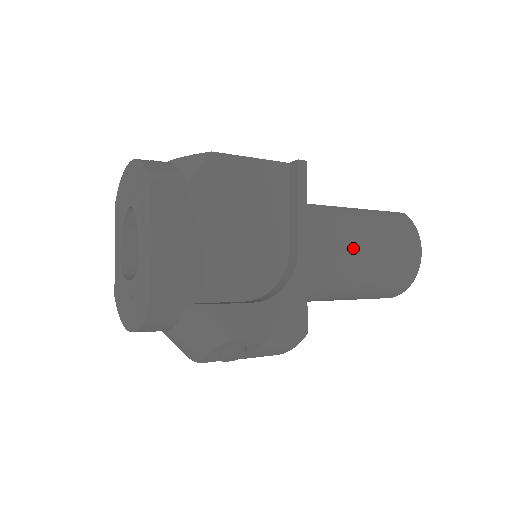
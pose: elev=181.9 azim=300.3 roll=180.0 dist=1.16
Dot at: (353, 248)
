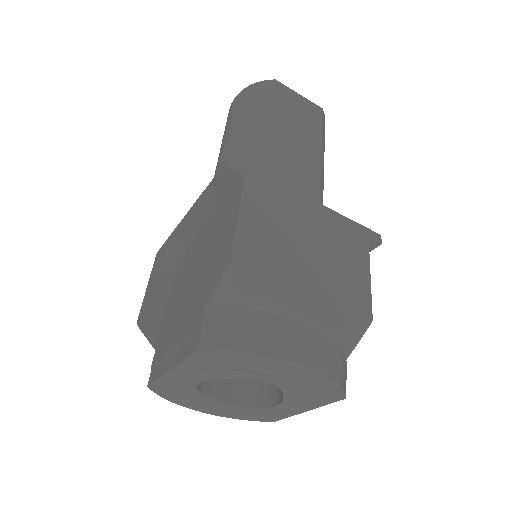
Dot at: occluded
